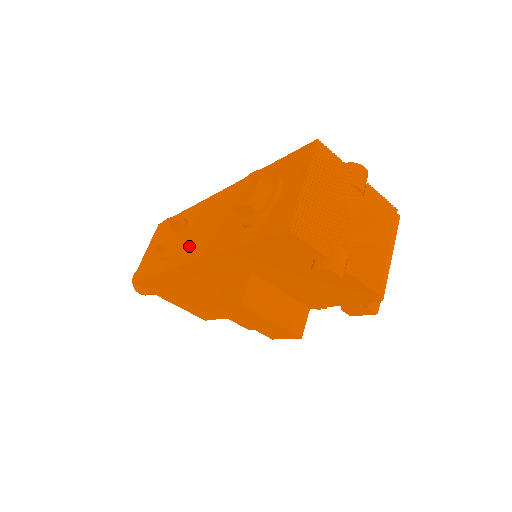
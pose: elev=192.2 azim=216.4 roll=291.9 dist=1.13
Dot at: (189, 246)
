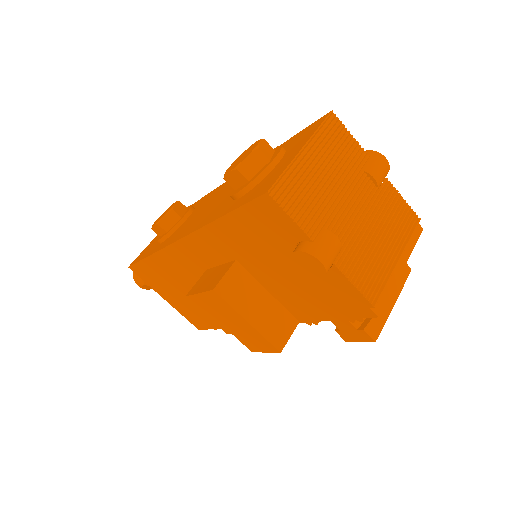
Dot at: (184, 227)
